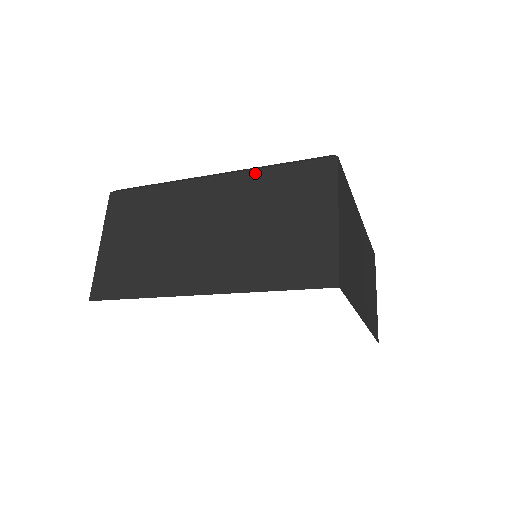
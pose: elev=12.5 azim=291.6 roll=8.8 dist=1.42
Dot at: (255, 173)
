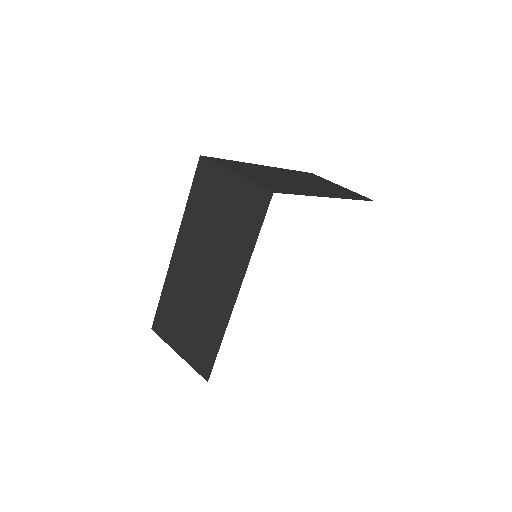
Dot at: (185, 217)
